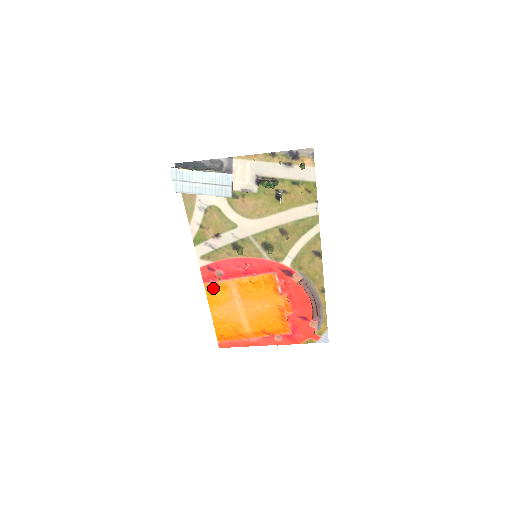
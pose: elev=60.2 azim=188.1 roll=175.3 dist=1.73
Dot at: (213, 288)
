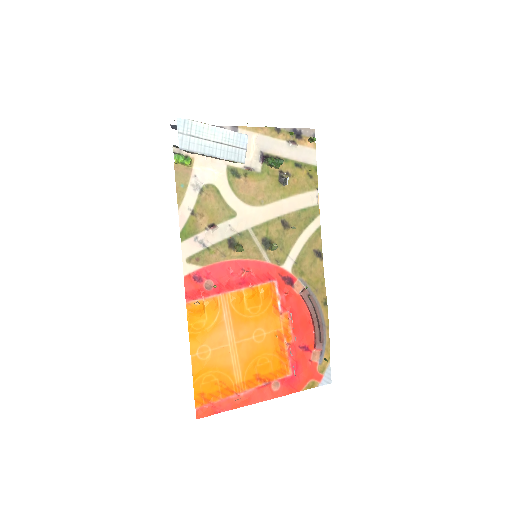
Dot at: (199, 308)
